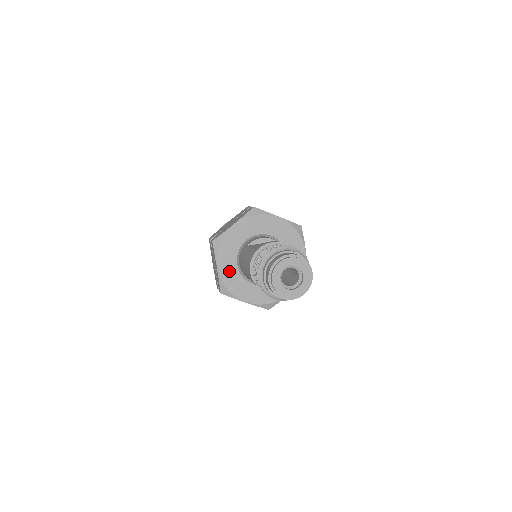
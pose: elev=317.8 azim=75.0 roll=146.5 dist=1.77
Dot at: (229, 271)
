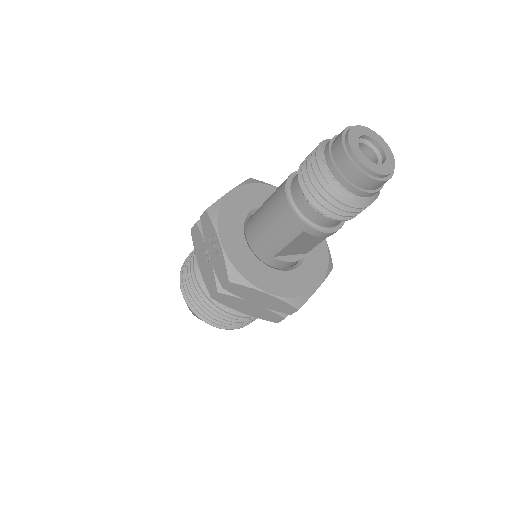
Dot at: (237, 247)
